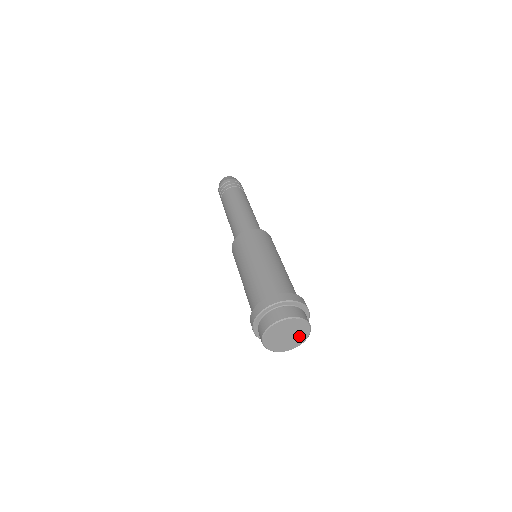
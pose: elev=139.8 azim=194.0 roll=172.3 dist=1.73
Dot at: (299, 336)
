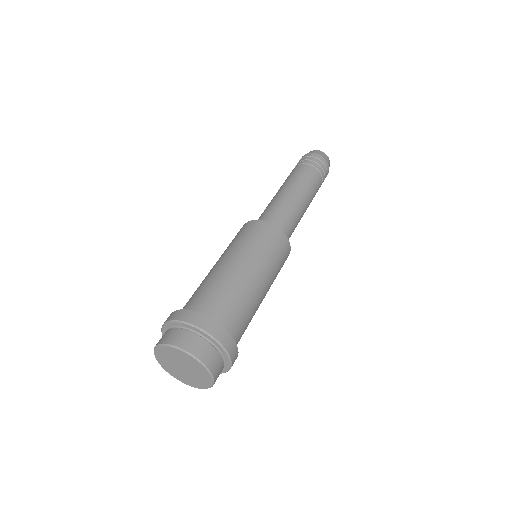
Dot at: (200, 374)
